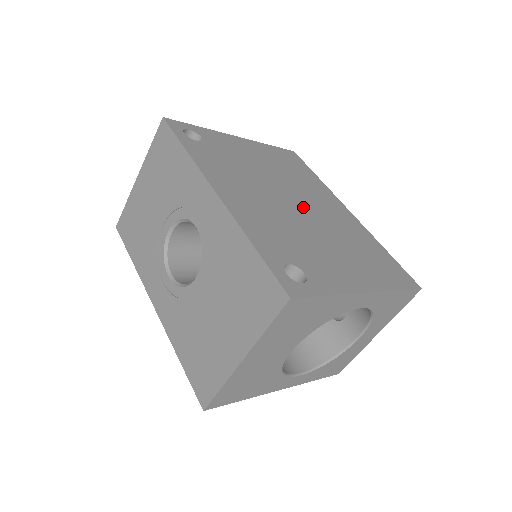
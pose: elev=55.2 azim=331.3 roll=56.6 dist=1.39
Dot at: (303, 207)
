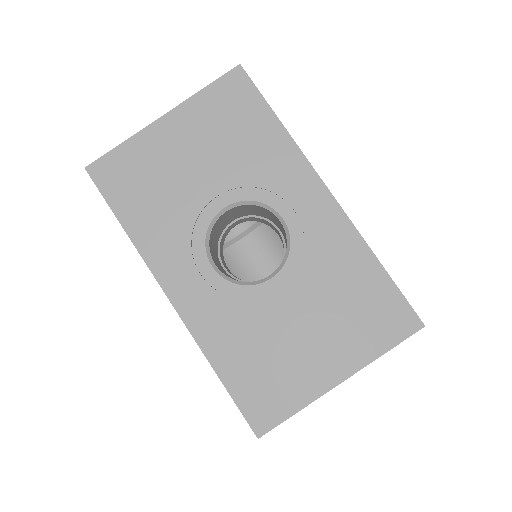
Dot at: occluded
